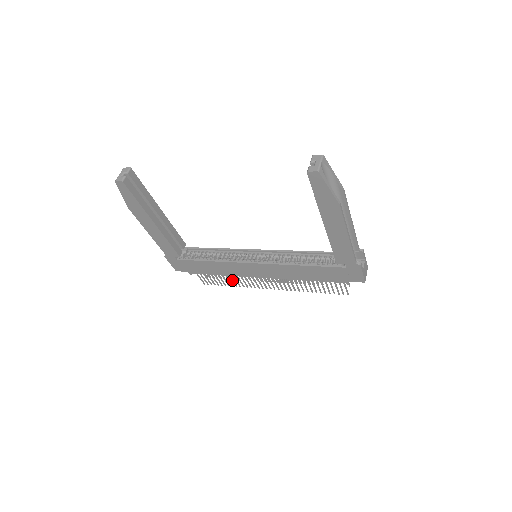
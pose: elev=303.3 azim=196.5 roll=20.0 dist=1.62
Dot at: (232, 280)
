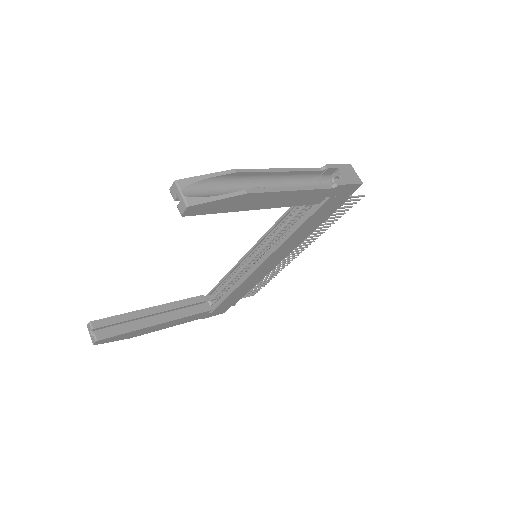
Dot at: (267, 277)
